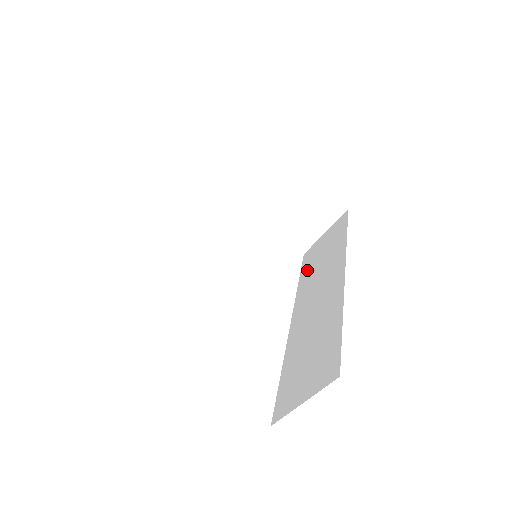
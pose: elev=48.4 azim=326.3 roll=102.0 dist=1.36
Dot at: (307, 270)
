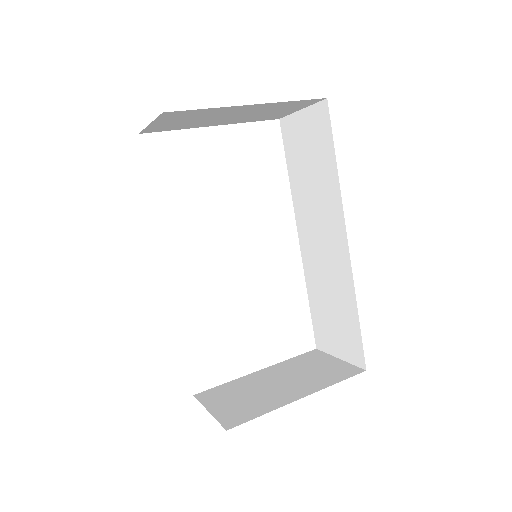
Dot at: (295, 168)
